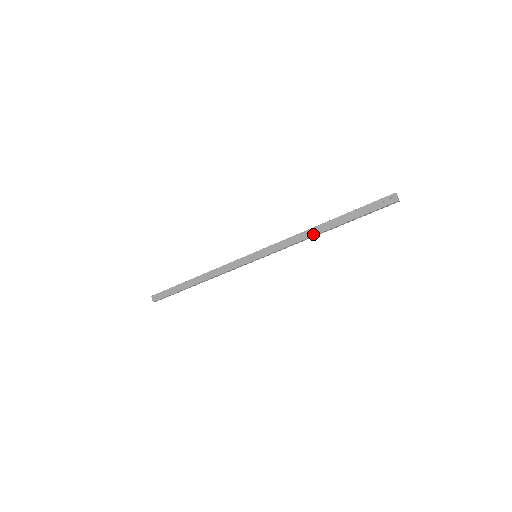
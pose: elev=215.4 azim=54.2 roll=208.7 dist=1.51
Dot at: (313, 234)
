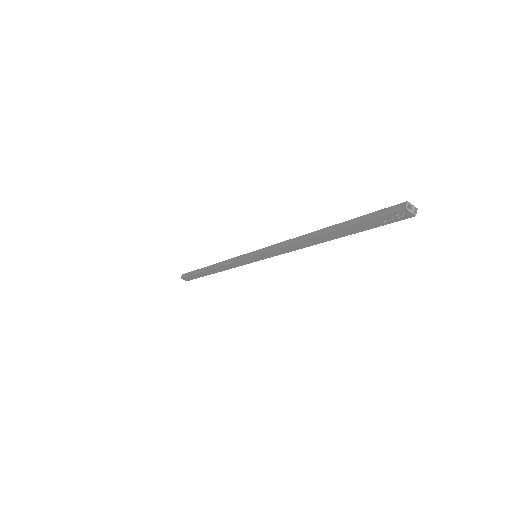
Dot at: (310, 245)
